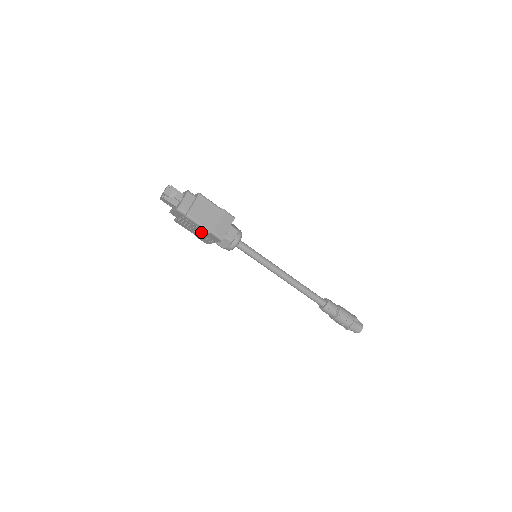
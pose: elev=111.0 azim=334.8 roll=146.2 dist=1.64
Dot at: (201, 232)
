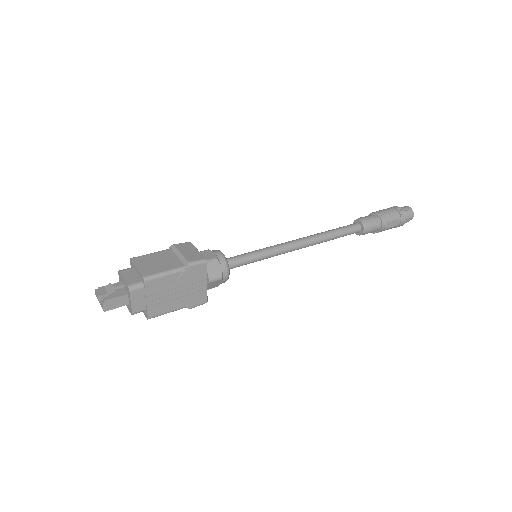
Dot at: (181, 286)
